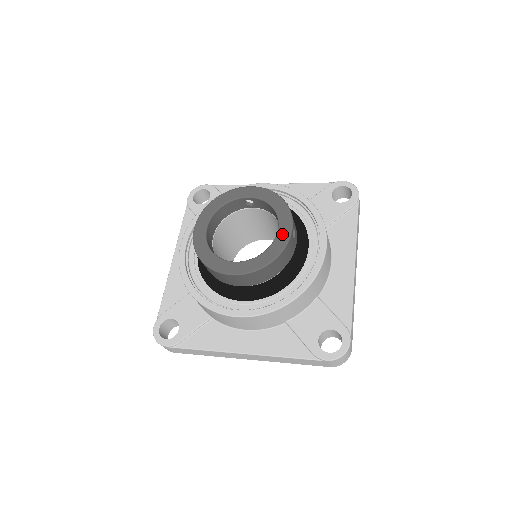
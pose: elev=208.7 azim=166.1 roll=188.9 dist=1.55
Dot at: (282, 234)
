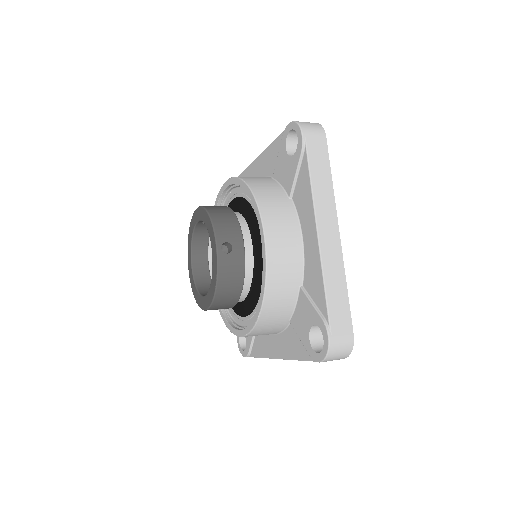
Dot at: (214, 257)
